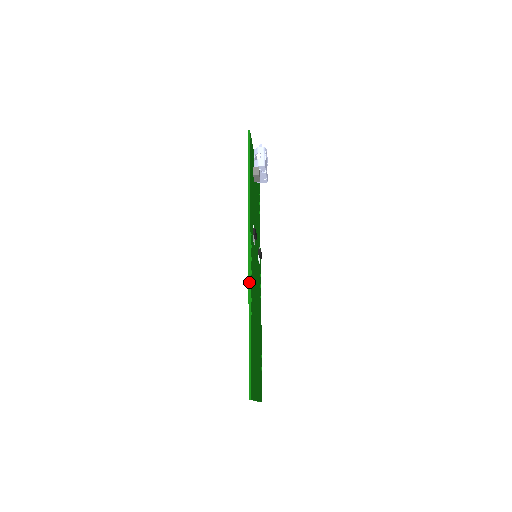
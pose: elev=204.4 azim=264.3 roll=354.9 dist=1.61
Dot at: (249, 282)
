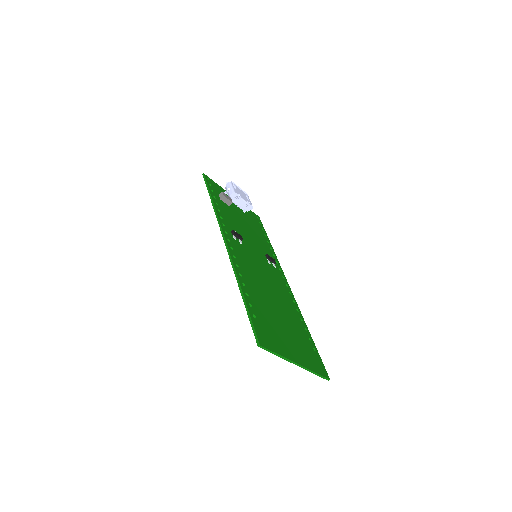
Dot at: (231, 262)
